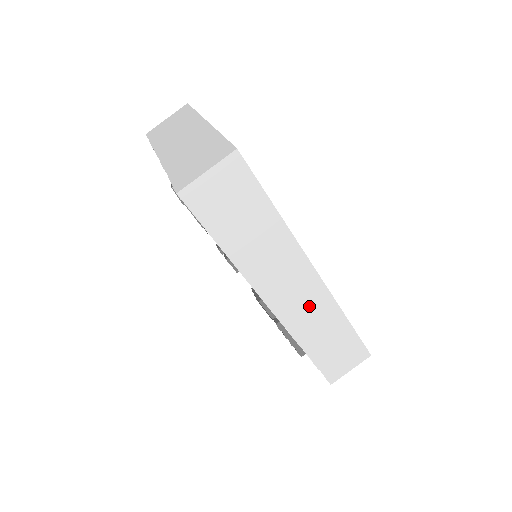
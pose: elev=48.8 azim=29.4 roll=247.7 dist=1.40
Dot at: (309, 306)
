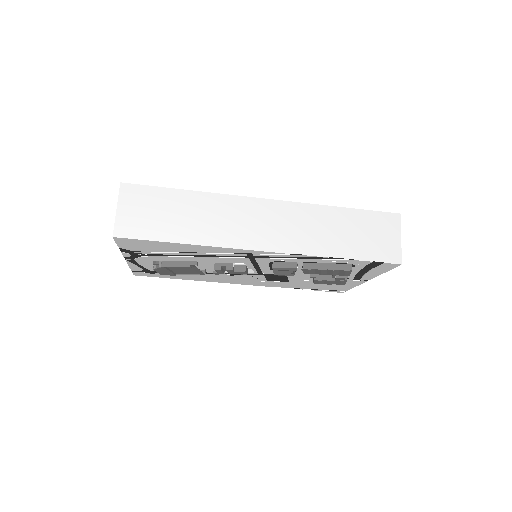
Dot at: (292, 224)
